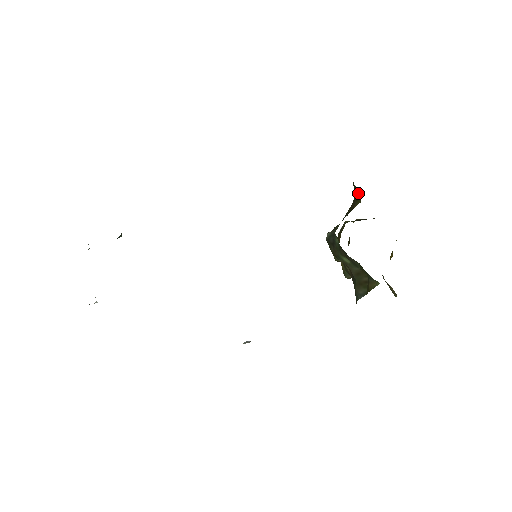
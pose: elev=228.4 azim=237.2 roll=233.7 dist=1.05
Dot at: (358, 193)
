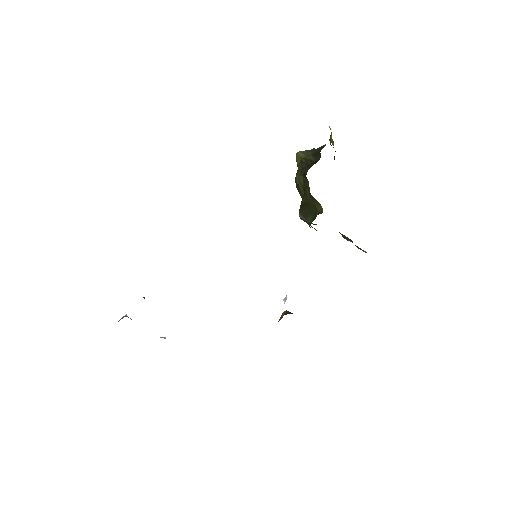
Dot at: (314, 198)
